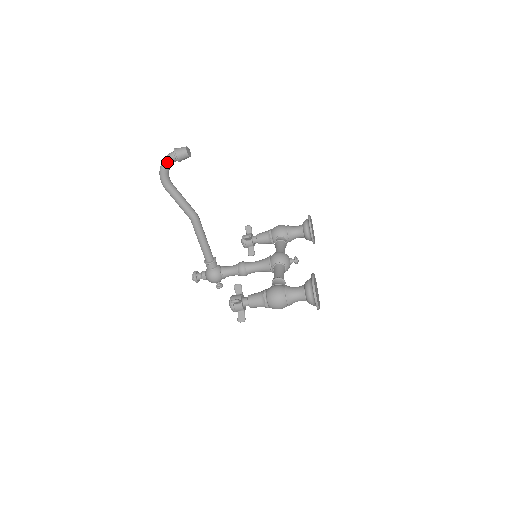
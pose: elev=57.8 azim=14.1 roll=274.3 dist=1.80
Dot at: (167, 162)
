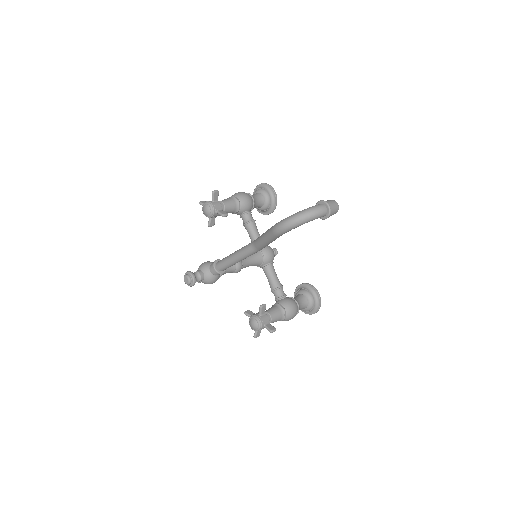
Dot at: occluded
